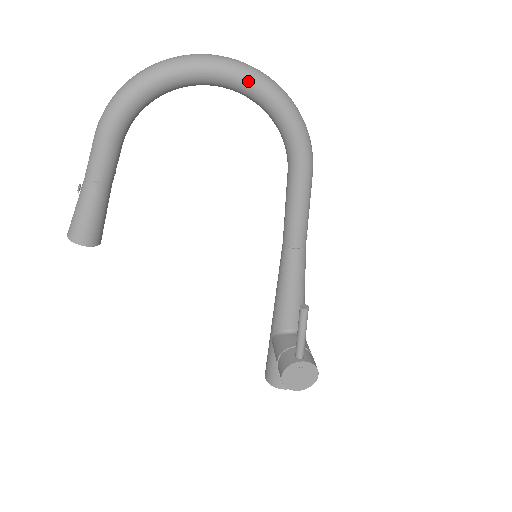
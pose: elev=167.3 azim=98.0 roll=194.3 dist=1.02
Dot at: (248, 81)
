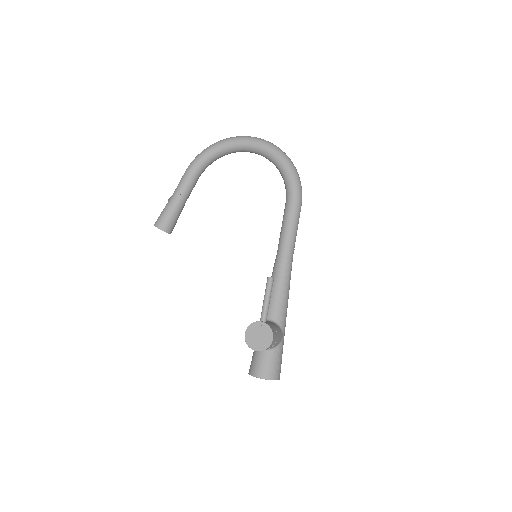
Dot at: (266, 147)
